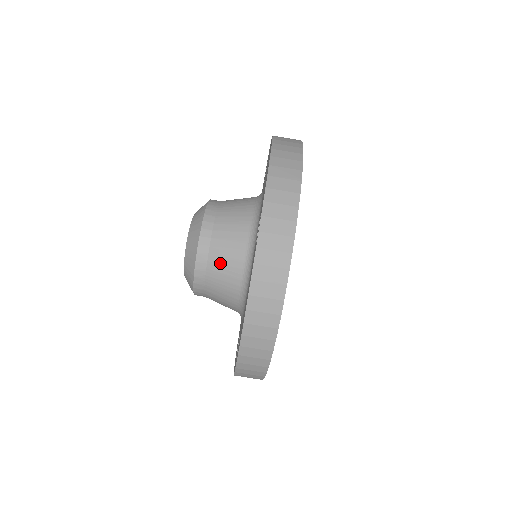
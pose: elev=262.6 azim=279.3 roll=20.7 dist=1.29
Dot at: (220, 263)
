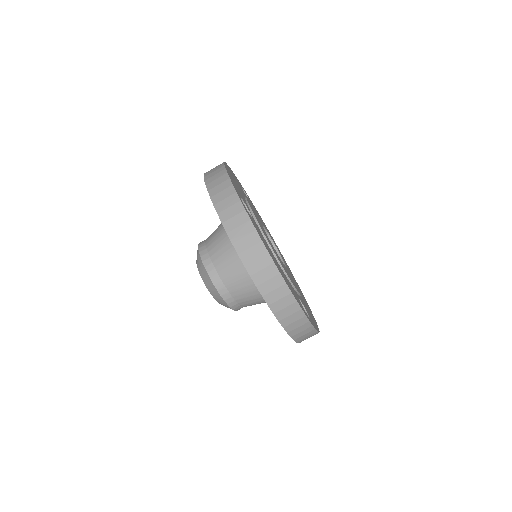
Dot at: (225, 267)
